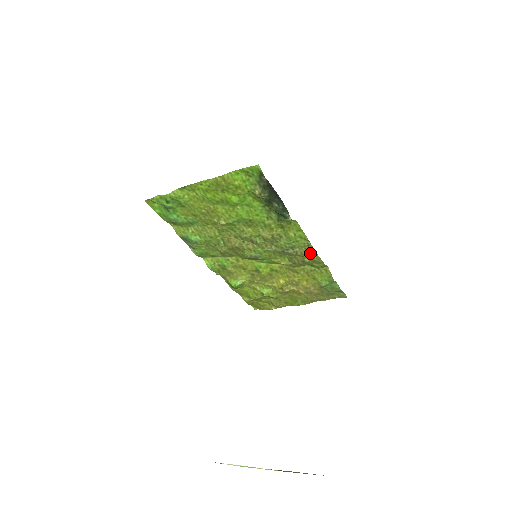
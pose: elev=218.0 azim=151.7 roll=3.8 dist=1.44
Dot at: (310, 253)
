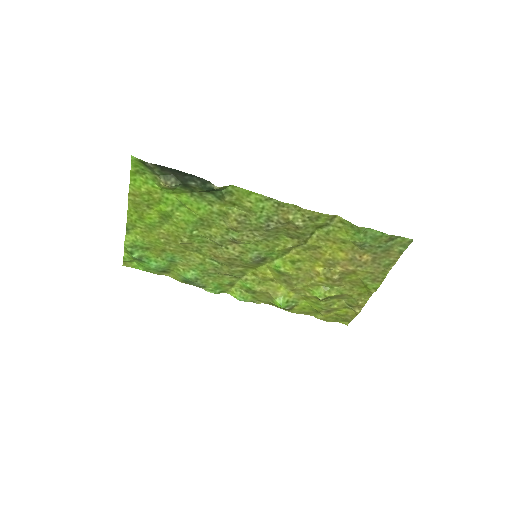
Dot at: (293, 212)
